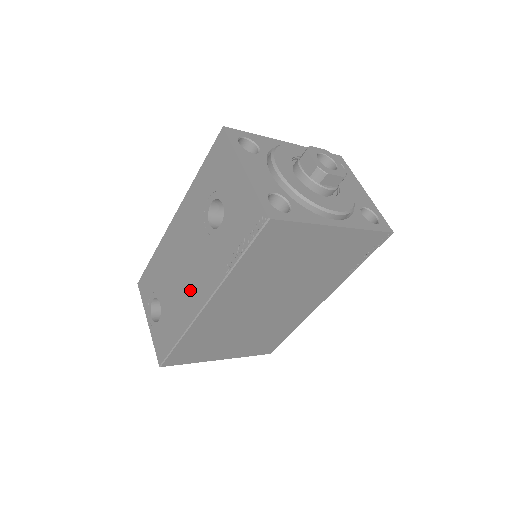
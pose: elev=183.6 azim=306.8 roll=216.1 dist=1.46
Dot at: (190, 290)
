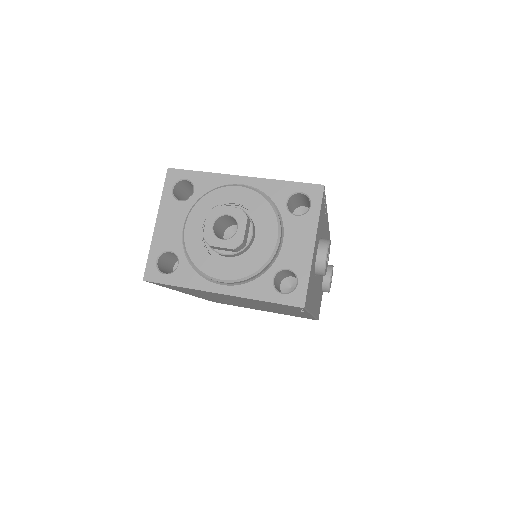
Dot at: occluded
